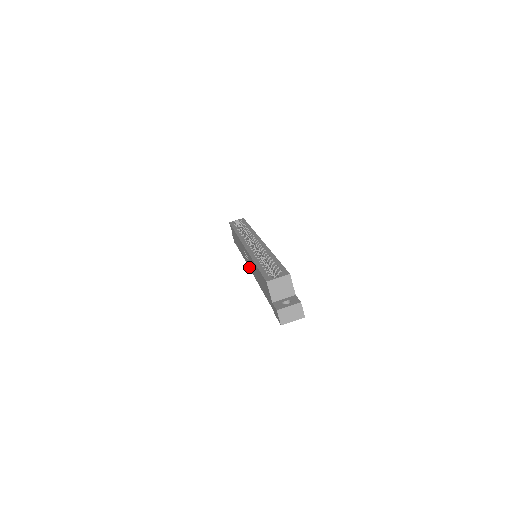
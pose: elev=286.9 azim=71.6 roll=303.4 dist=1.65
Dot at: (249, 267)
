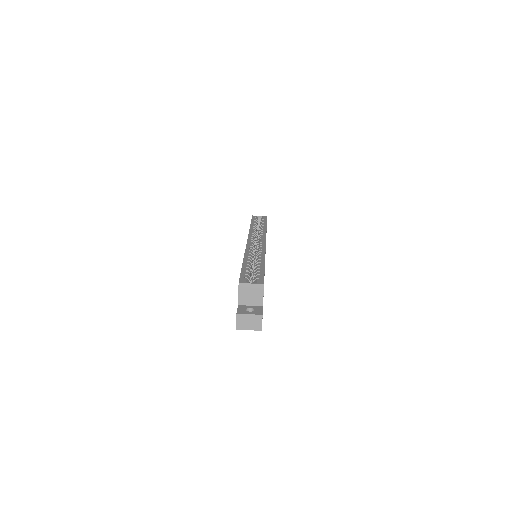
Dot at: occluded
